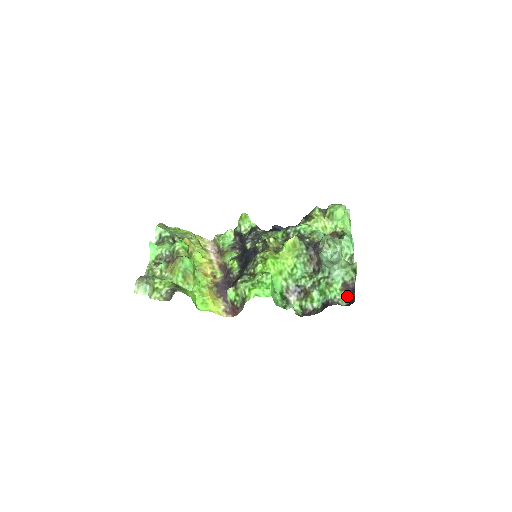
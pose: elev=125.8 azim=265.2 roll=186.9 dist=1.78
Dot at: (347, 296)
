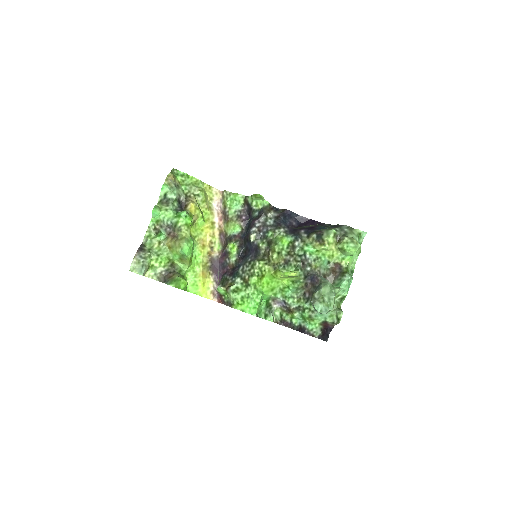
Dot at: (323, 329)
